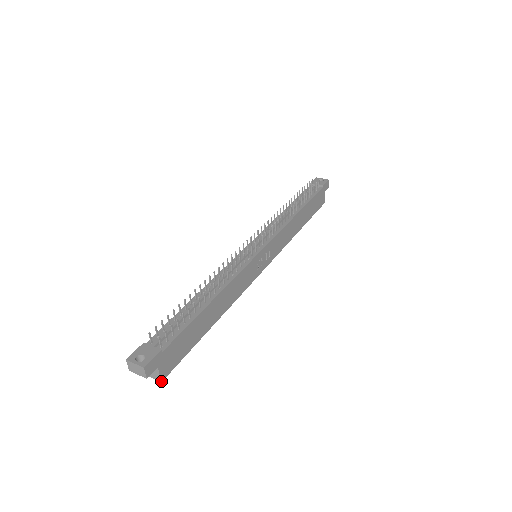
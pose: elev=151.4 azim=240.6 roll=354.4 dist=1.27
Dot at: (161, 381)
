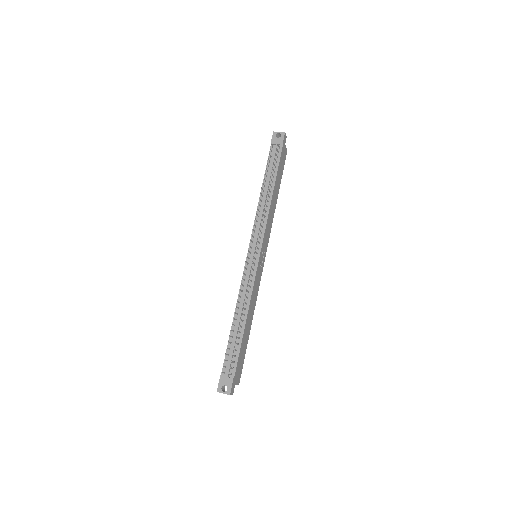
Dot at: occluded
